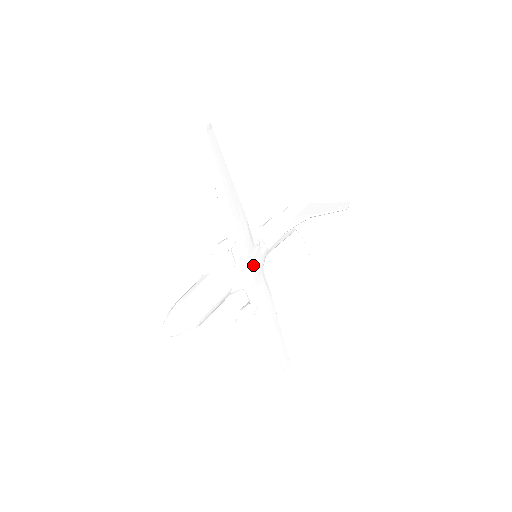
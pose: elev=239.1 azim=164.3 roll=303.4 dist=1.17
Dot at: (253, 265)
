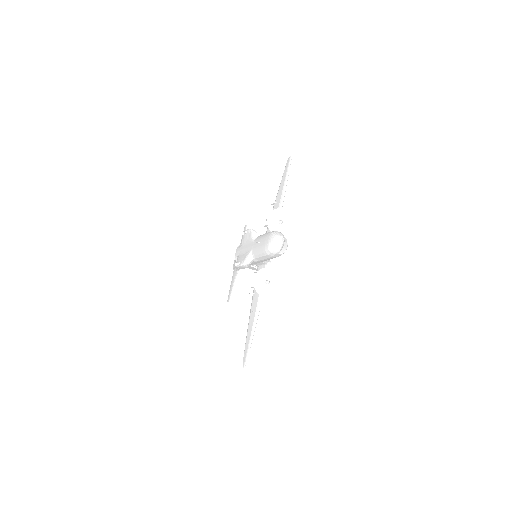
Dot at: occluded
